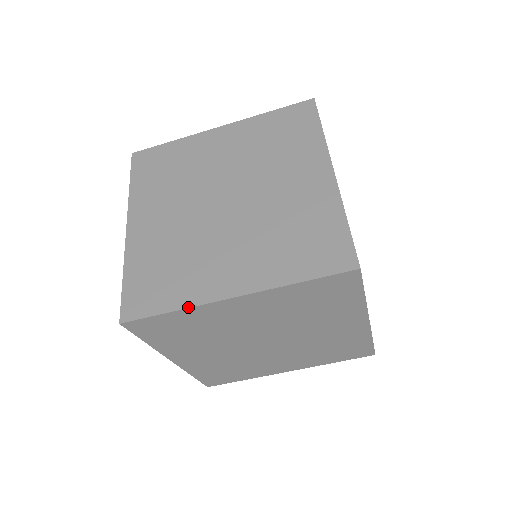
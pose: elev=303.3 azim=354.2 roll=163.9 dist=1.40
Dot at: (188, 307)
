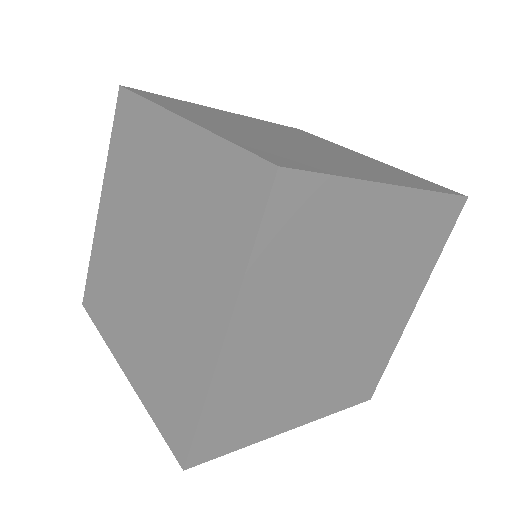
Dot at: (155, 102)
